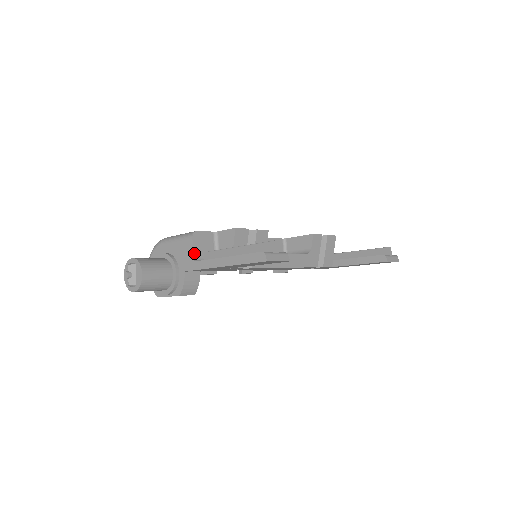
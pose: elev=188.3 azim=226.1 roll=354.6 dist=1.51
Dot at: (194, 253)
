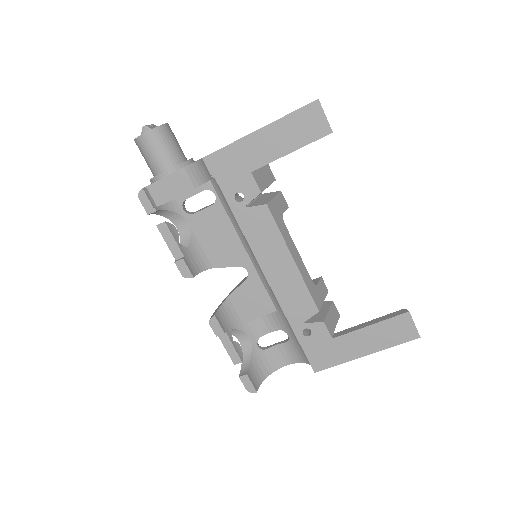
Dot at: occluded
